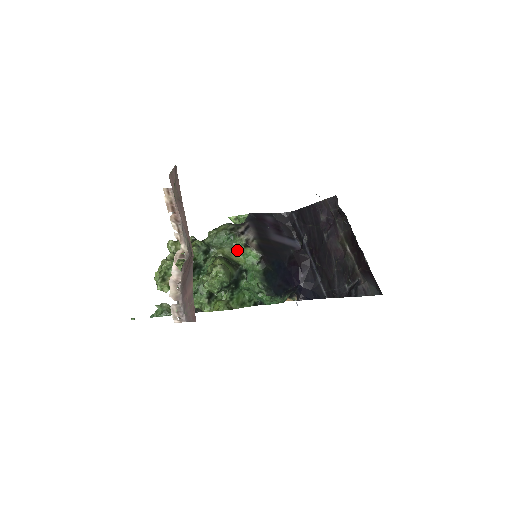
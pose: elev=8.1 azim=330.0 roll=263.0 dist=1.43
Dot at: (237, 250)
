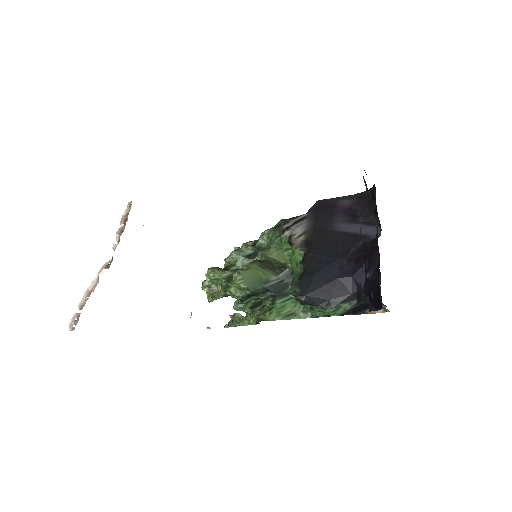
Dot at: (282, 250)
